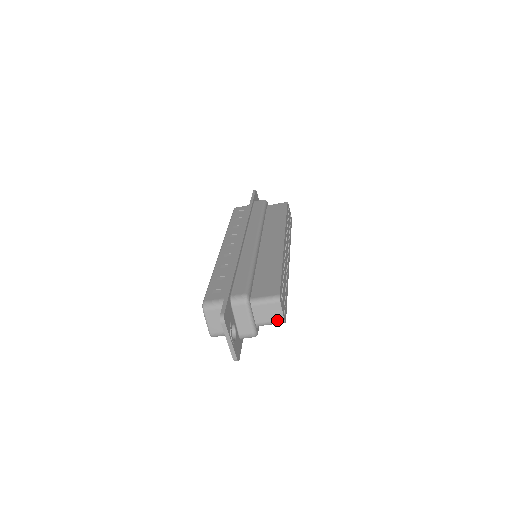
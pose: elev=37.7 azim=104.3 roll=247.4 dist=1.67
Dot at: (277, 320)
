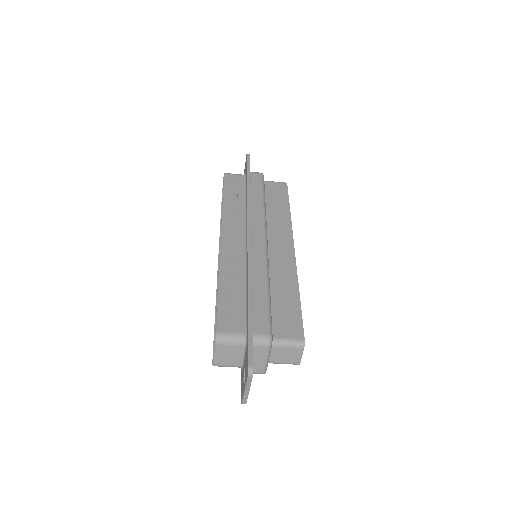
Dot at: (293, 362)
